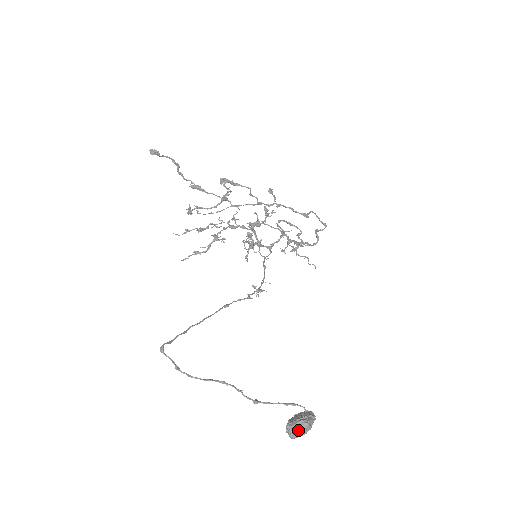
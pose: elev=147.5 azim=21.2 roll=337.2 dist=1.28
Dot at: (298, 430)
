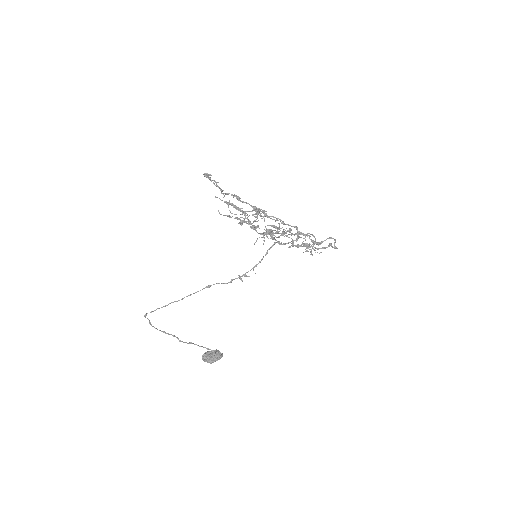
Dot at: (206, 361)
